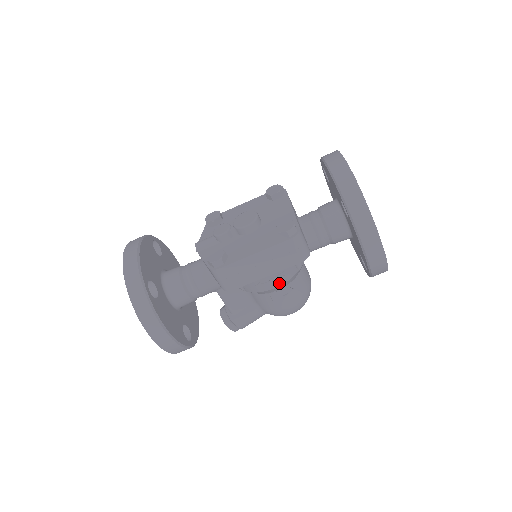
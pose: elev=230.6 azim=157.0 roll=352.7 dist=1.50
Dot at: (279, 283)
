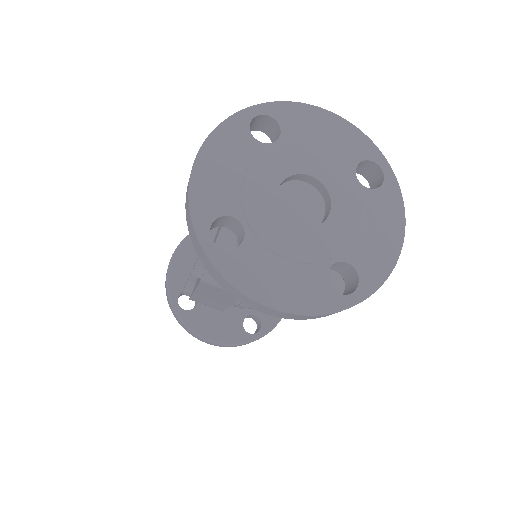
Dot at: occluded
